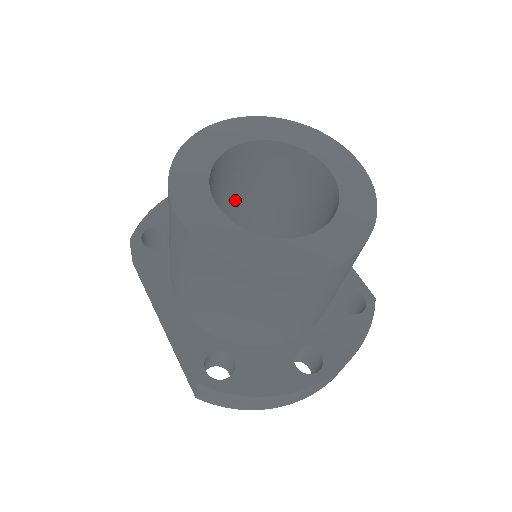
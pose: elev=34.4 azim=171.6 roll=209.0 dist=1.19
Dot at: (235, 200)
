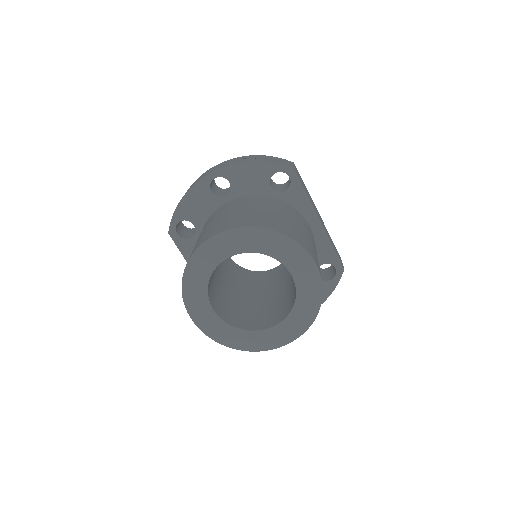
Dot at: occluded
